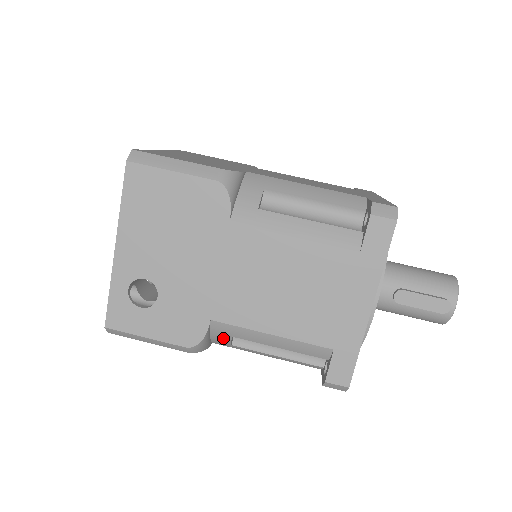
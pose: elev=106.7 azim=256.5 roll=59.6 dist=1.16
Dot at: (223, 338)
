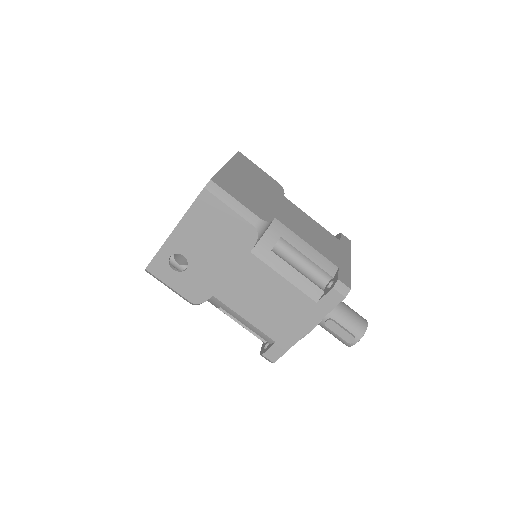
Dot at: (214, 304)
